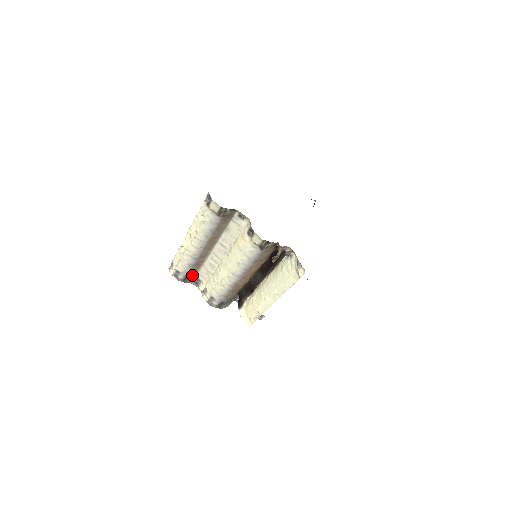
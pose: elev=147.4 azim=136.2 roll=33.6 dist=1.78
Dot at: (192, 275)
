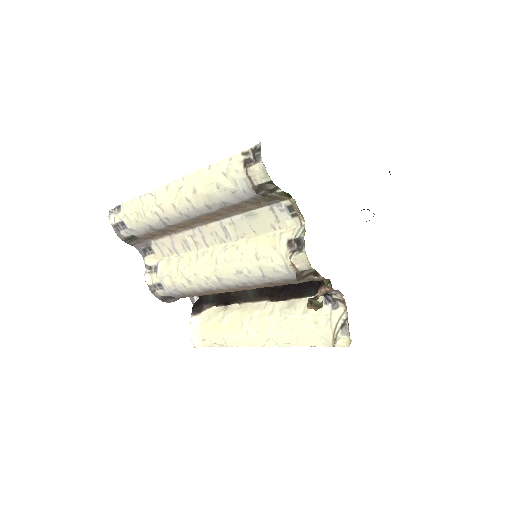
Dot at: (144, 238)
